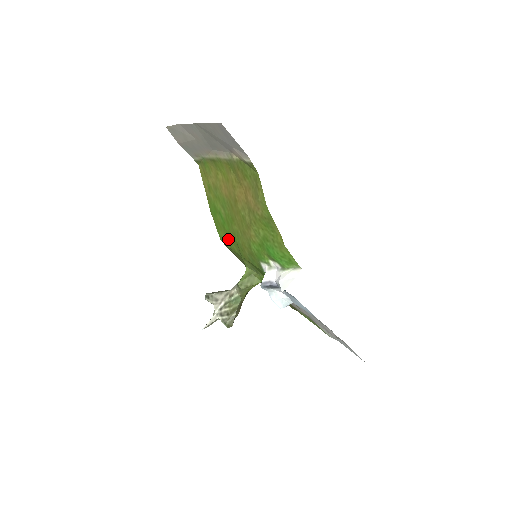
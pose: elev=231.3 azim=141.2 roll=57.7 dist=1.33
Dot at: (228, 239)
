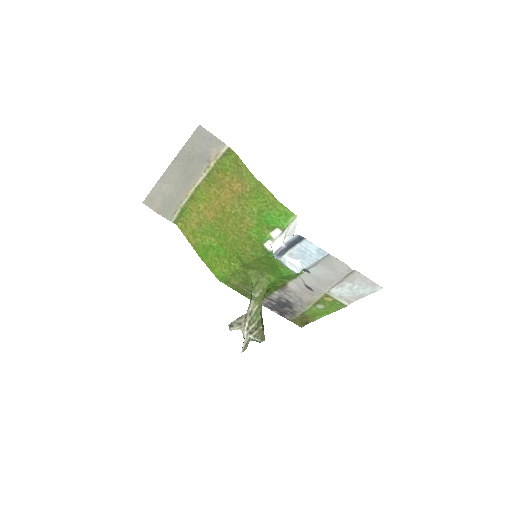
Dot at: (226, 265)
